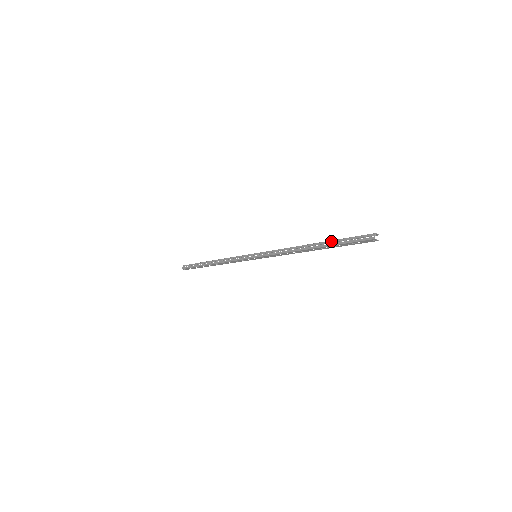
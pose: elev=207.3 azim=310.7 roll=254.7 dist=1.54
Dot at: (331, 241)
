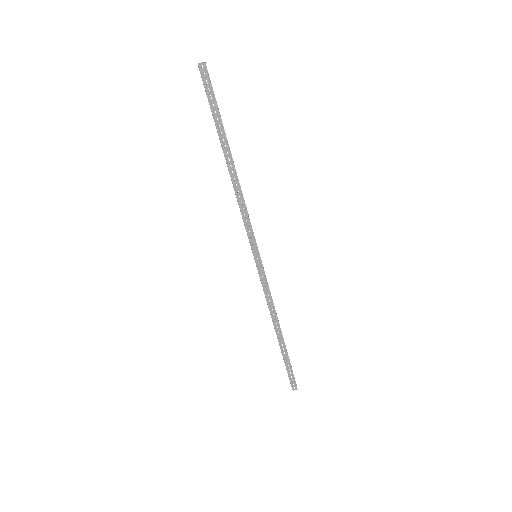
Dot at: (217, 130)
